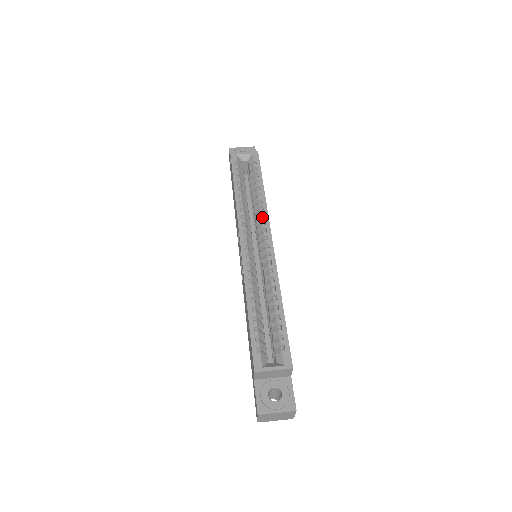
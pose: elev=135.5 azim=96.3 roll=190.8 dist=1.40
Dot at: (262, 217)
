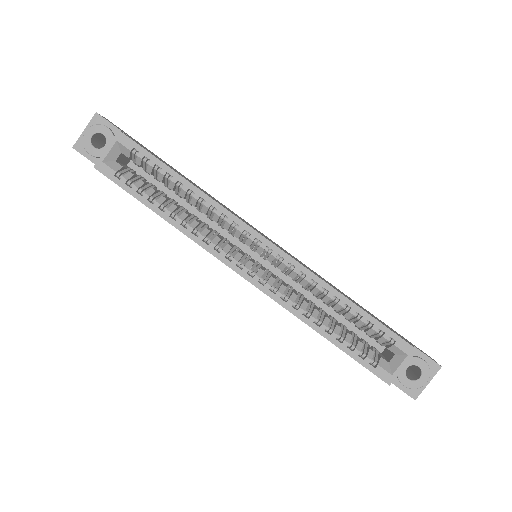
Dot at: (224, 219)
